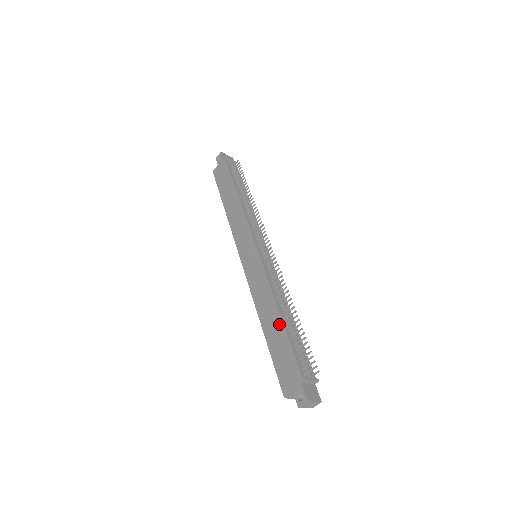
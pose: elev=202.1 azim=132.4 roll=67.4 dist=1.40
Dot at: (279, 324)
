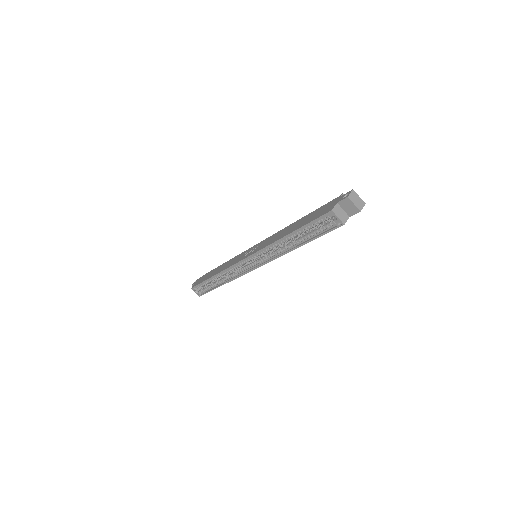
Dot at: (300, 220)
